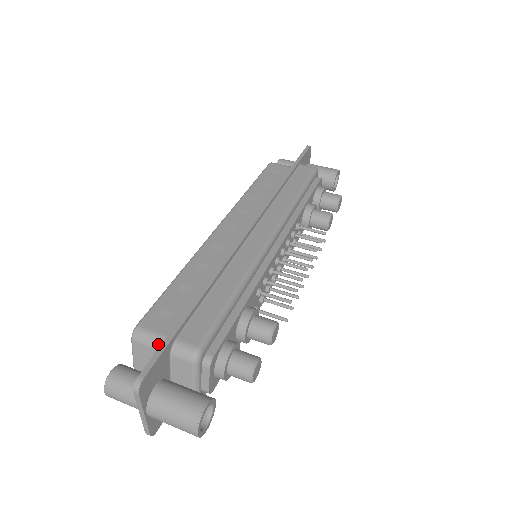
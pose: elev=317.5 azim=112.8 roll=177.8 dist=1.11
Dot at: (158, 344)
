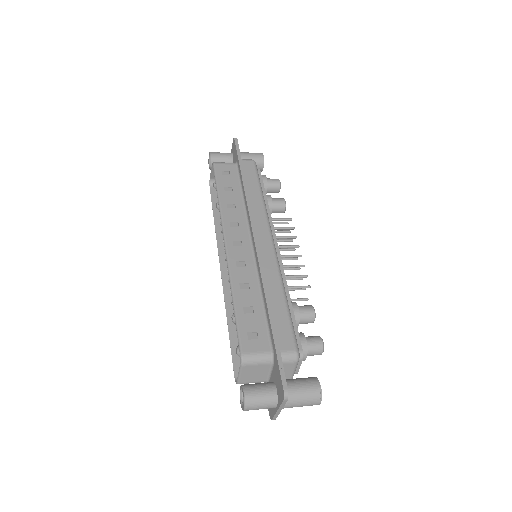
Dot at: (265, 360)
